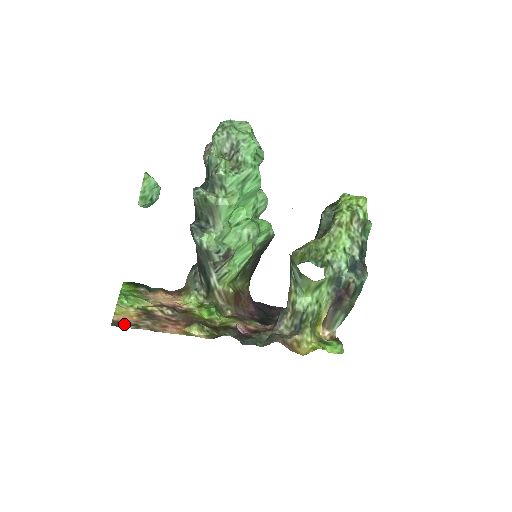
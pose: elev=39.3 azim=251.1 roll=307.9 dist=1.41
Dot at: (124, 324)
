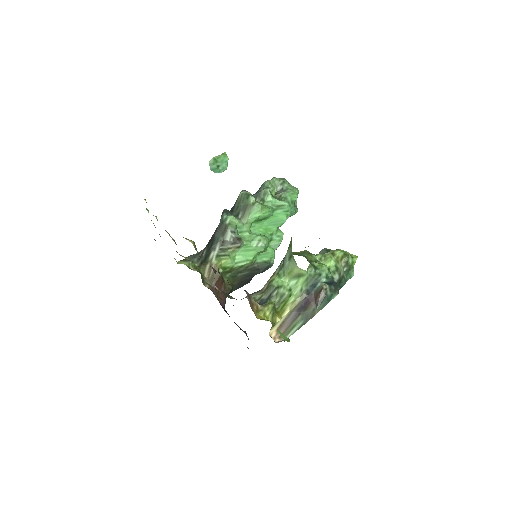
Dot at: occluded
